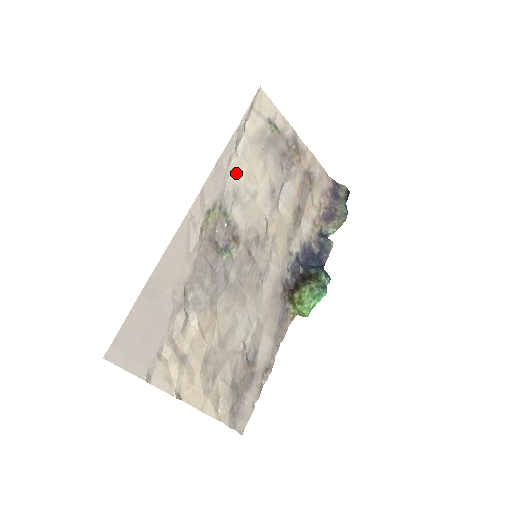
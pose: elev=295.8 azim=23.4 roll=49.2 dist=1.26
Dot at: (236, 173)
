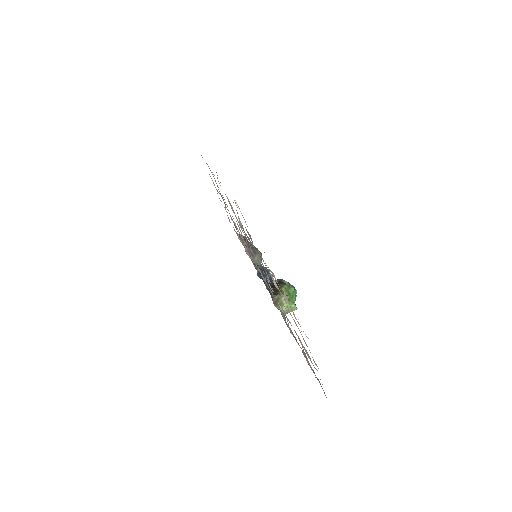
Dot at: occluded
